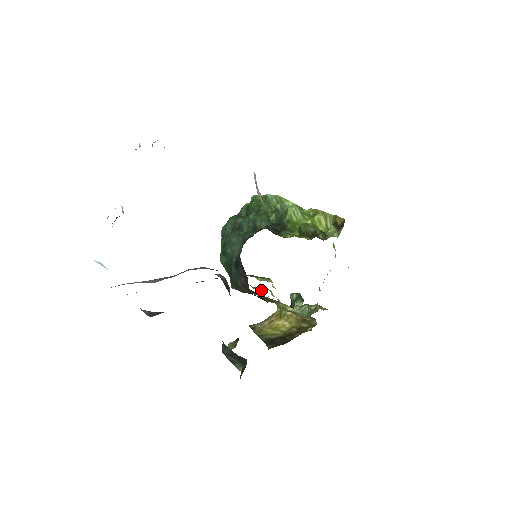
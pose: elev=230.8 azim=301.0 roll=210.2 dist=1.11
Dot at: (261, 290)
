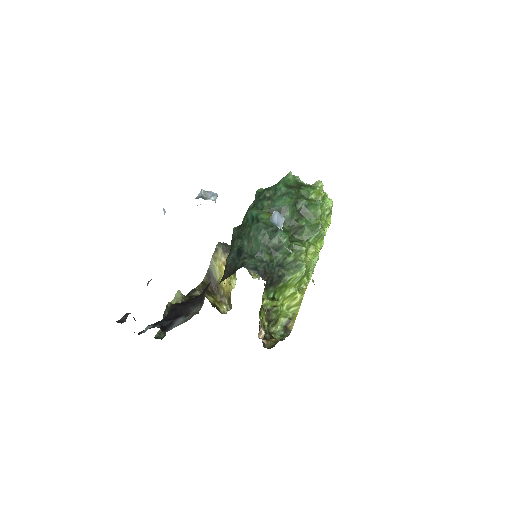
Dot at: occluded
